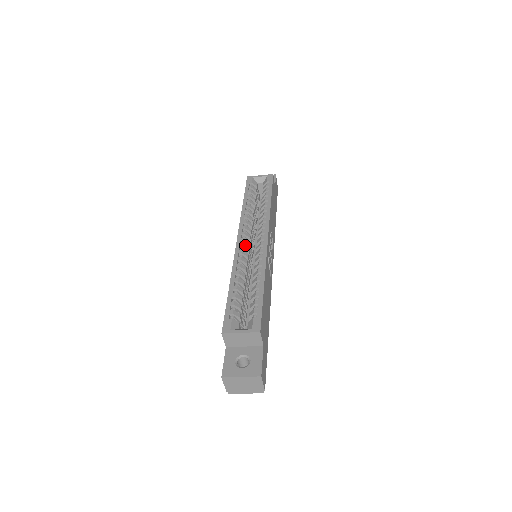
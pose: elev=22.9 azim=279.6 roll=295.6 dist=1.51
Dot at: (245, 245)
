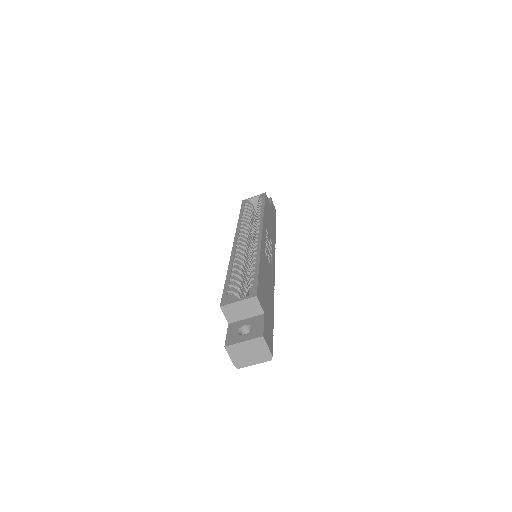
Dot at: (241, 244)
